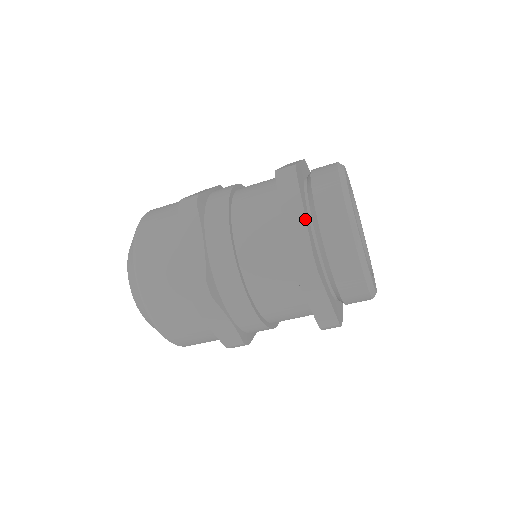
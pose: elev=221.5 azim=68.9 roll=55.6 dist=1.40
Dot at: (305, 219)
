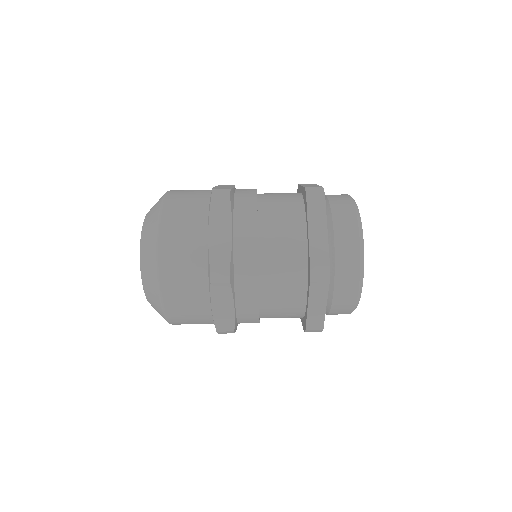
Dot at: occluded
